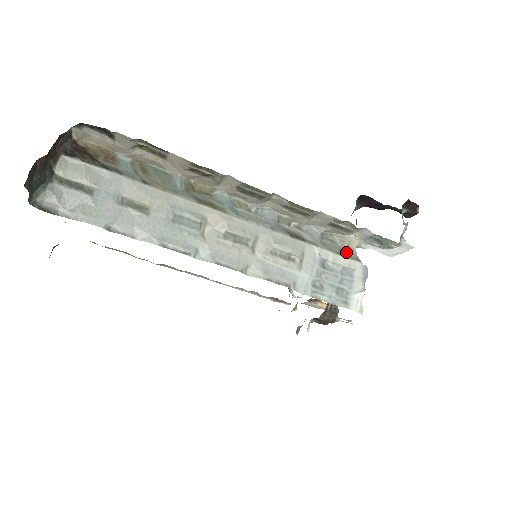
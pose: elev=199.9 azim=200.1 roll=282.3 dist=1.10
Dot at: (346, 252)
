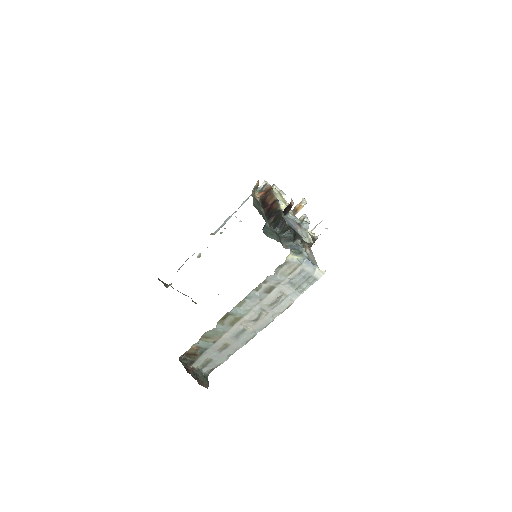
Dot at: (291, 267)
